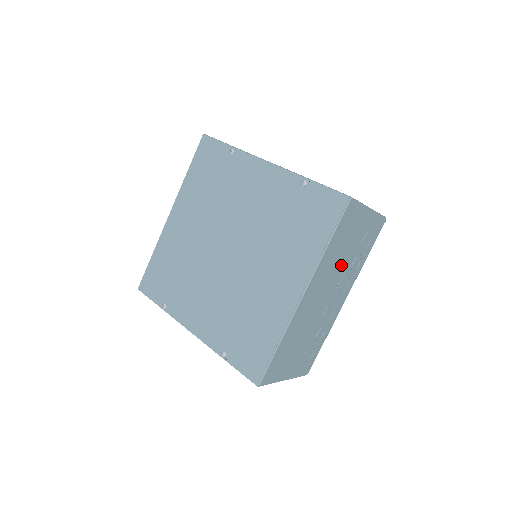
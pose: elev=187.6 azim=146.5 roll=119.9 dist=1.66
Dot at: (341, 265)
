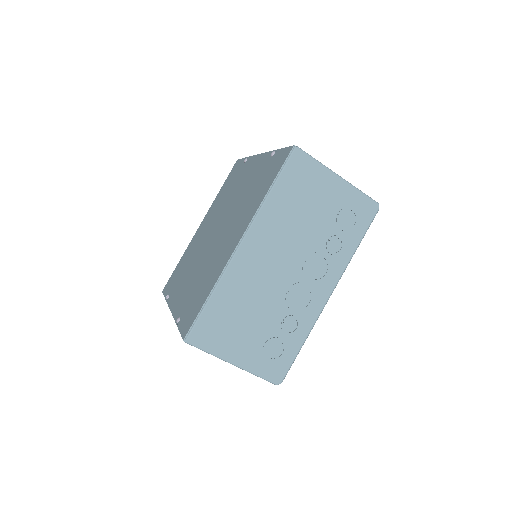
Dot at: (304, 234)
